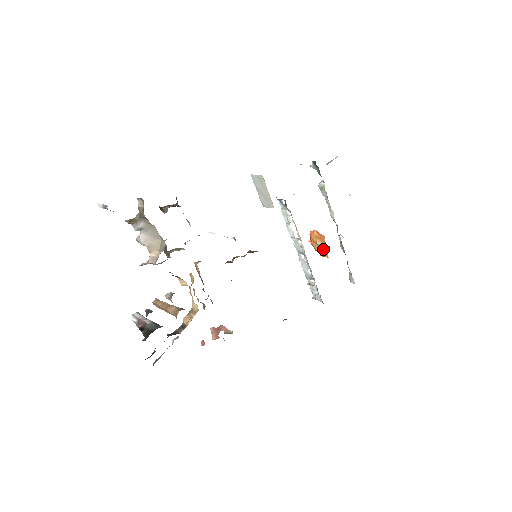
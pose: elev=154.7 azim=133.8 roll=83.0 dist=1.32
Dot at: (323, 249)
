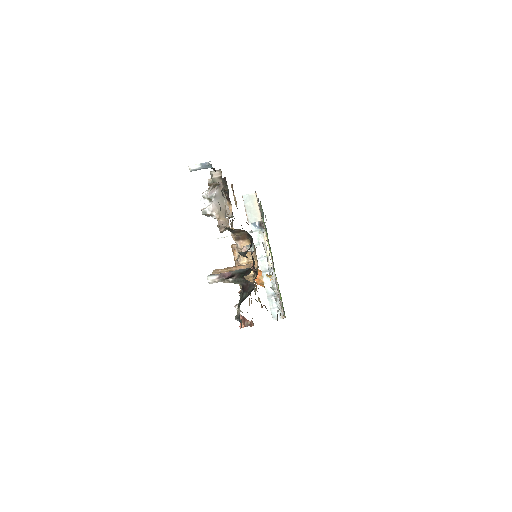
Dot at: (270, 277)
